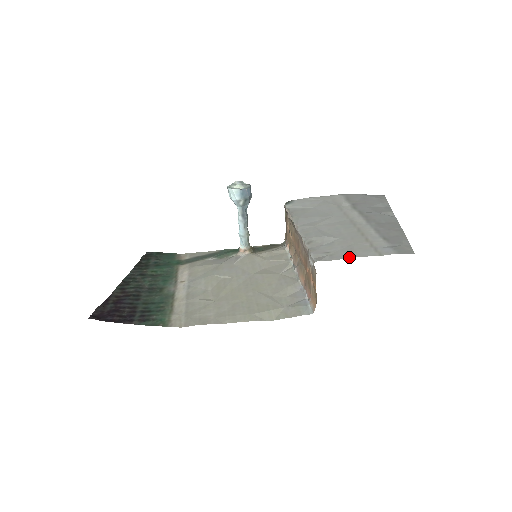
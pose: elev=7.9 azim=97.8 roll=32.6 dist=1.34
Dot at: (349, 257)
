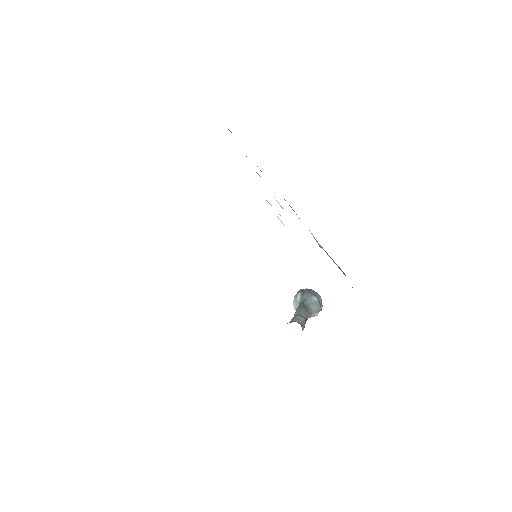
Dot at: occluded
